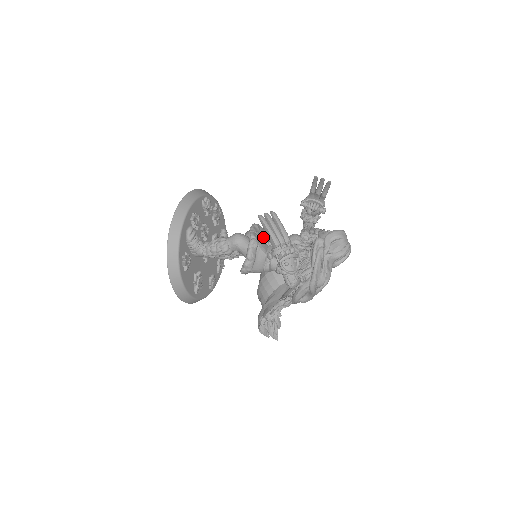
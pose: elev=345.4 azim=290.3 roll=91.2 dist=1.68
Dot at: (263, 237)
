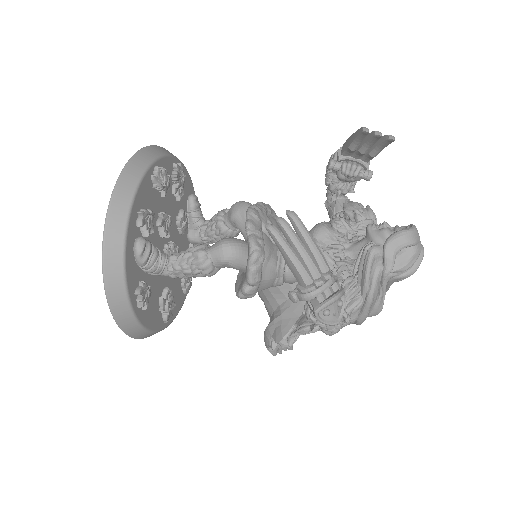
Dot at: (268, 233)
